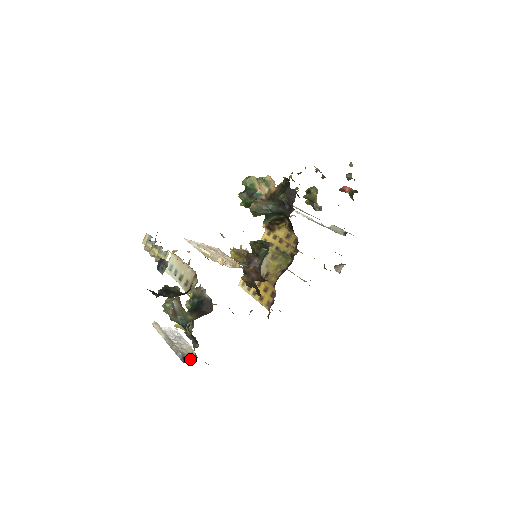
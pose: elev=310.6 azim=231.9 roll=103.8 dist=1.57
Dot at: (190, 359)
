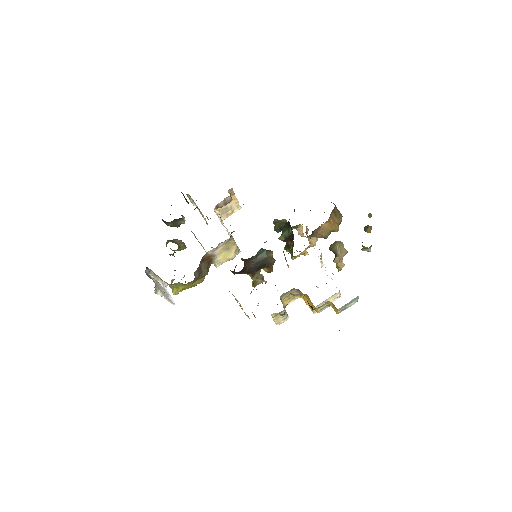
Dot at: (150, 278)
